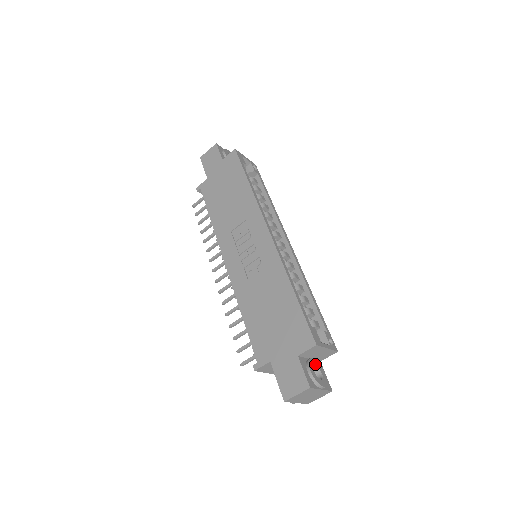
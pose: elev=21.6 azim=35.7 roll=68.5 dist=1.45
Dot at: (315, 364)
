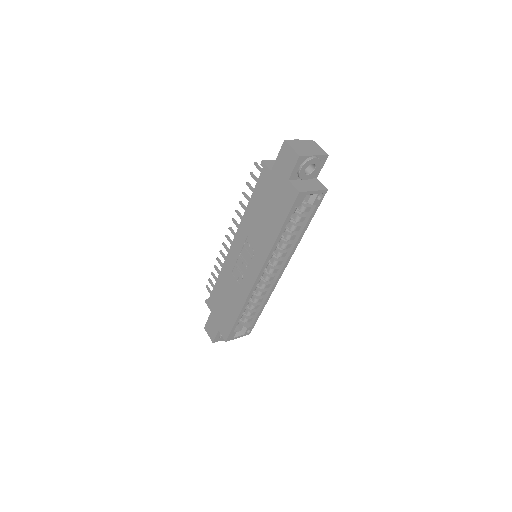
Dot at: occluded
